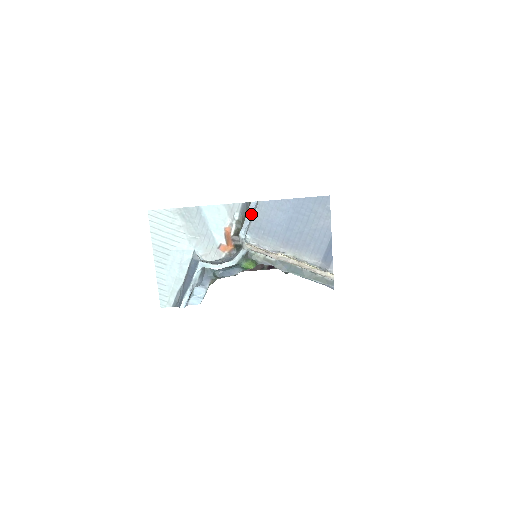
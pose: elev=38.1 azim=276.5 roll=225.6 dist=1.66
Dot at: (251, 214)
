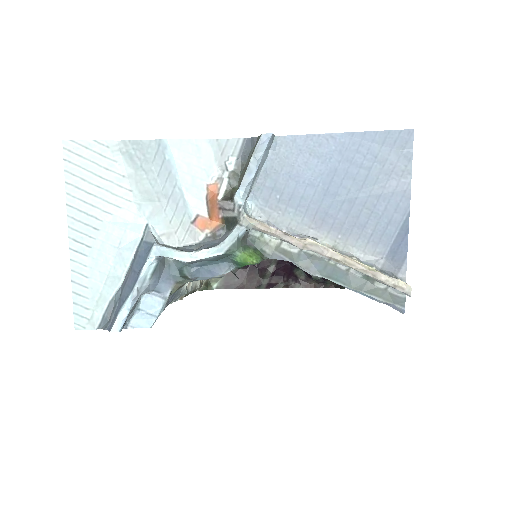
Dot at: (259, 158)
